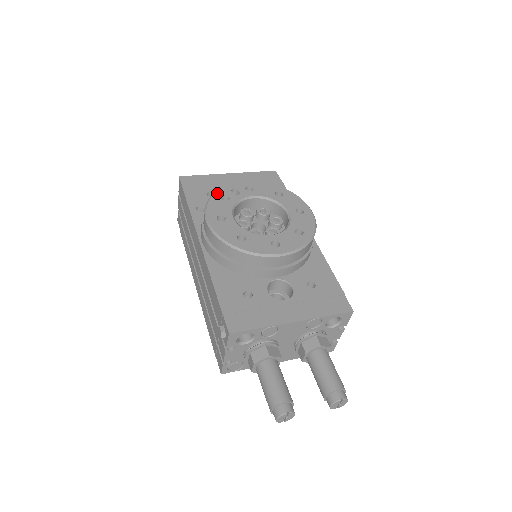
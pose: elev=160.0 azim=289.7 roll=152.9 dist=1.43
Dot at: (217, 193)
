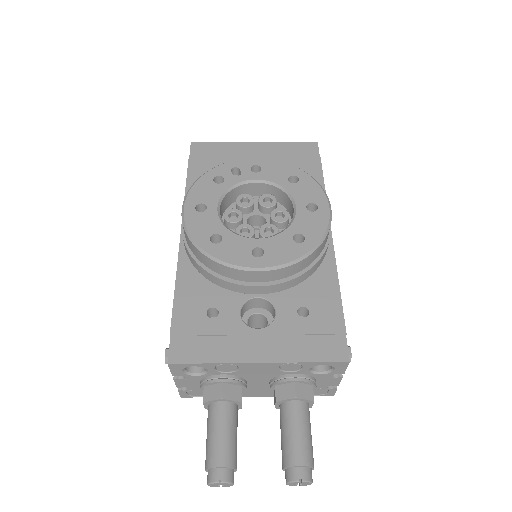
Dot at: (211, 172)
